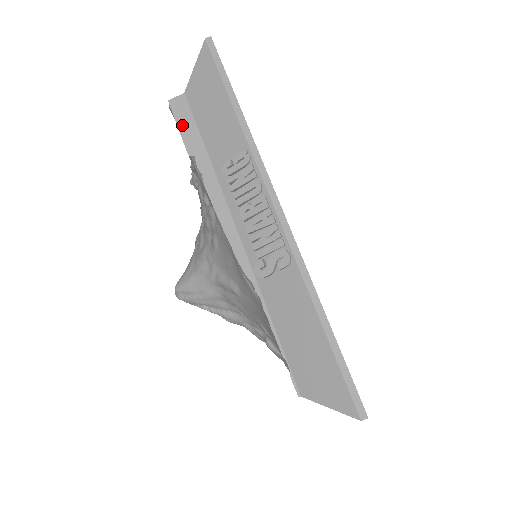
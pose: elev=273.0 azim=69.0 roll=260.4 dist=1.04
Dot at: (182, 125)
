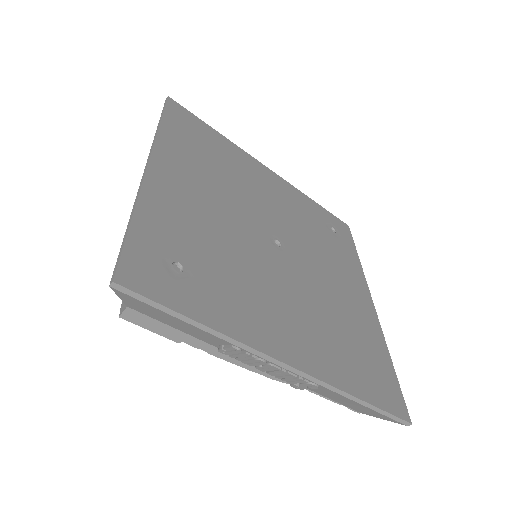
Dot at: (151, 328)
